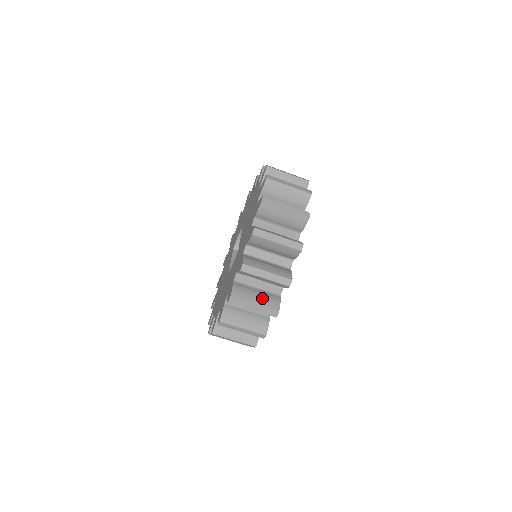
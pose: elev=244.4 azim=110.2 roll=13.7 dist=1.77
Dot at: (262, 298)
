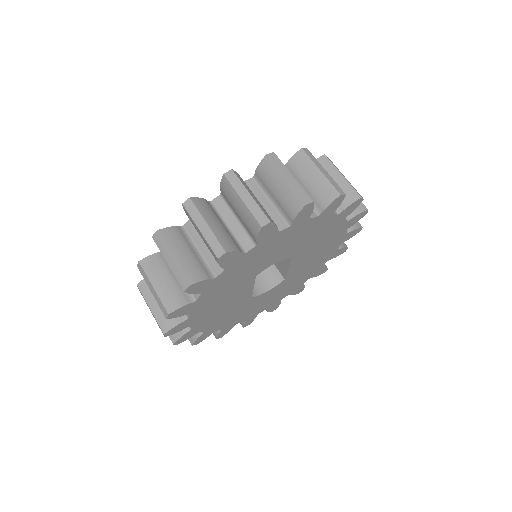
Dot at: occluded
